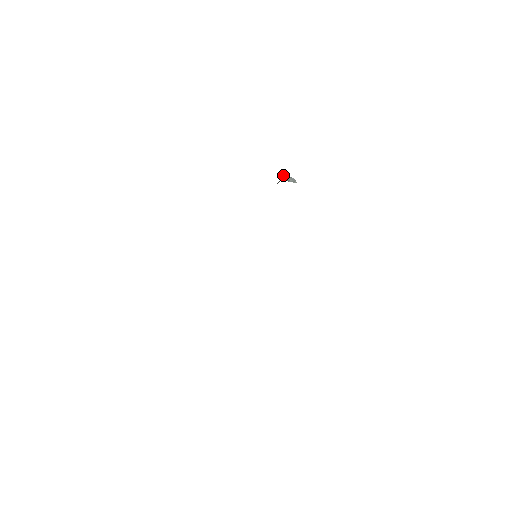
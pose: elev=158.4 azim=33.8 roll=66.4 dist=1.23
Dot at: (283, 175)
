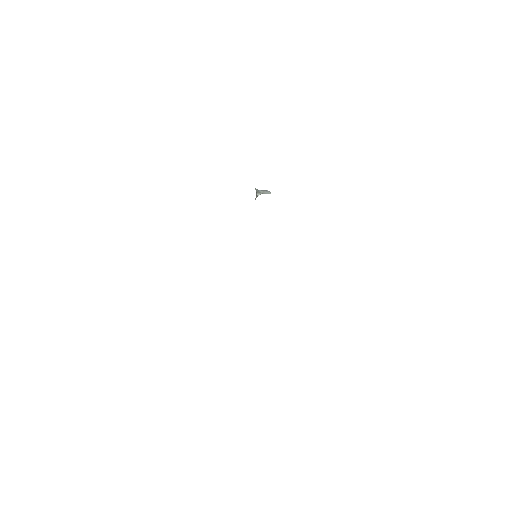
Dot at: (258, 191)
